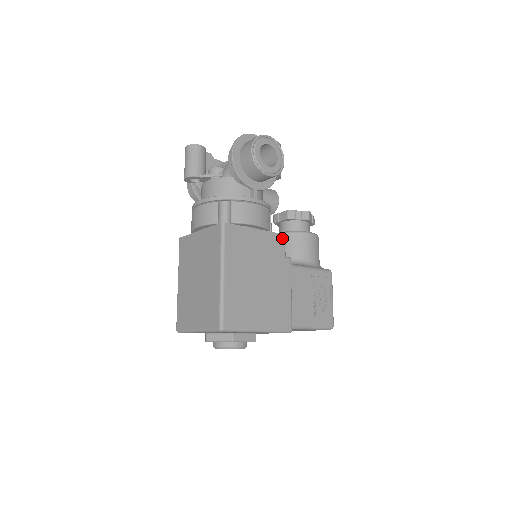
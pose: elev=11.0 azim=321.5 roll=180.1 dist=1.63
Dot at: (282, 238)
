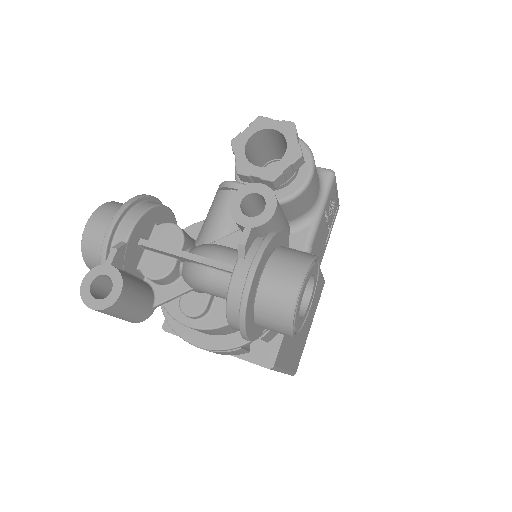
Dot at: occluded
